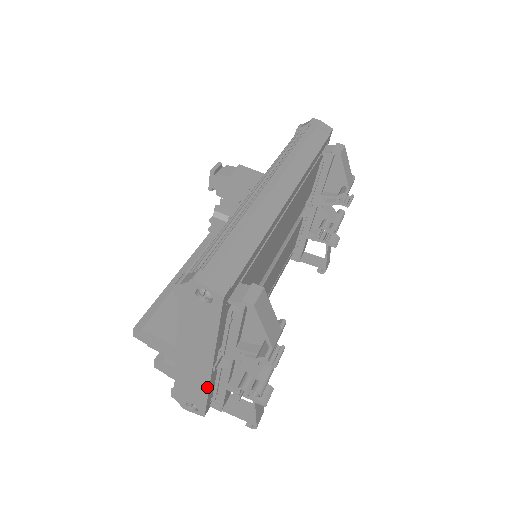
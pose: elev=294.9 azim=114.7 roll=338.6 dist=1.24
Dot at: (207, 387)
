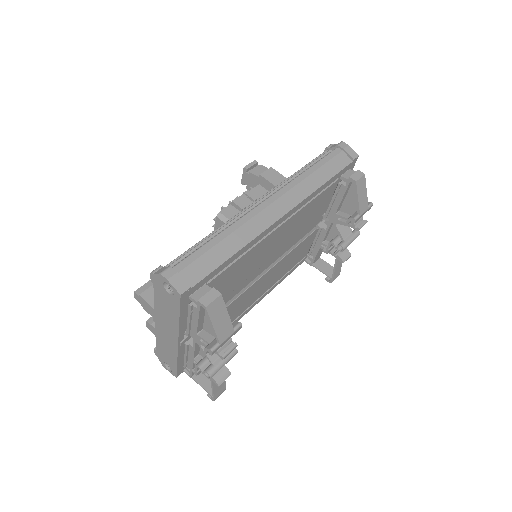
Dot at: (176, 356)
